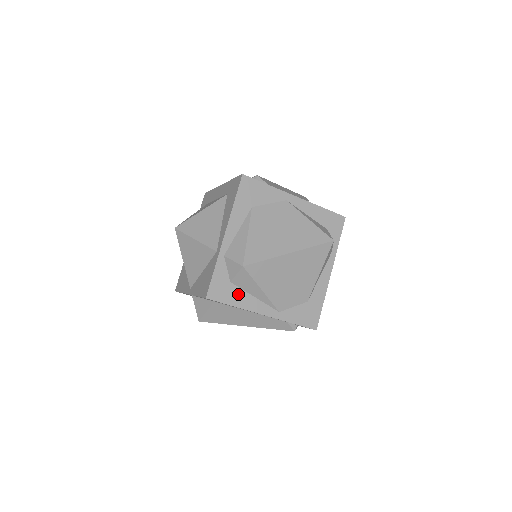
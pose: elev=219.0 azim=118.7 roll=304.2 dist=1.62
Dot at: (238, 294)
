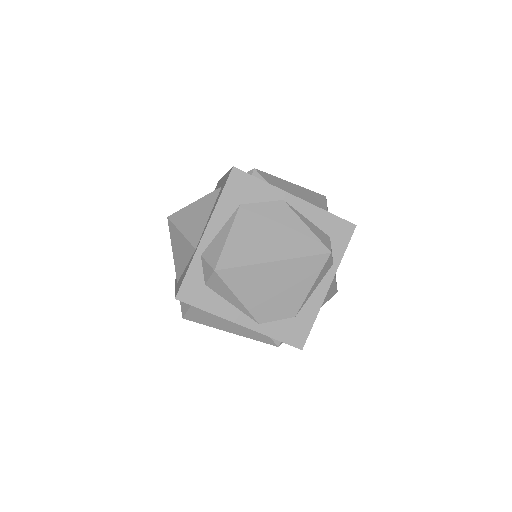
Dot at: (213, 299)
